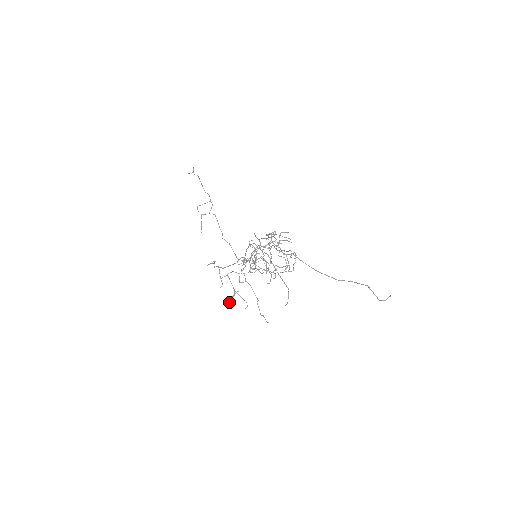
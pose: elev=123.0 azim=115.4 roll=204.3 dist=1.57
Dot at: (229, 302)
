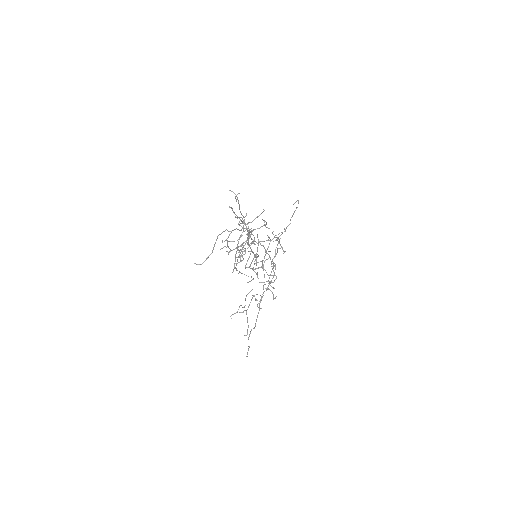
Dot at: (231, 315)
